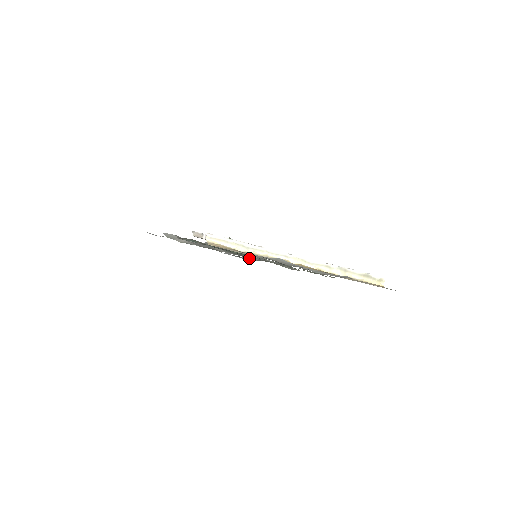
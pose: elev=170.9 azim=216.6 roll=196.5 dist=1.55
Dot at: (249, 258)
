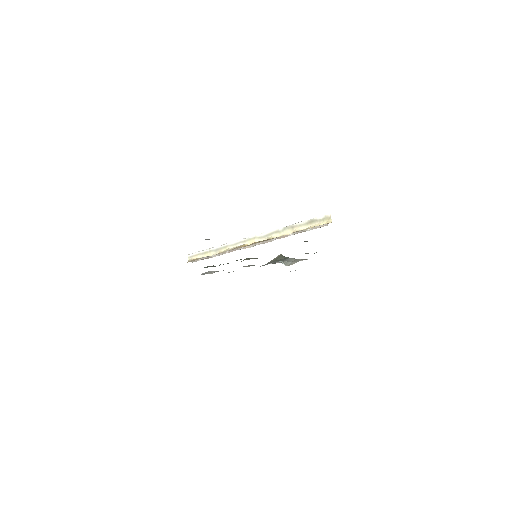
Dot at: occluded
